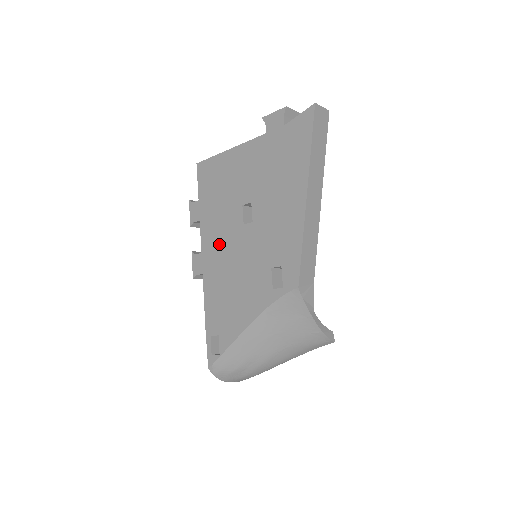
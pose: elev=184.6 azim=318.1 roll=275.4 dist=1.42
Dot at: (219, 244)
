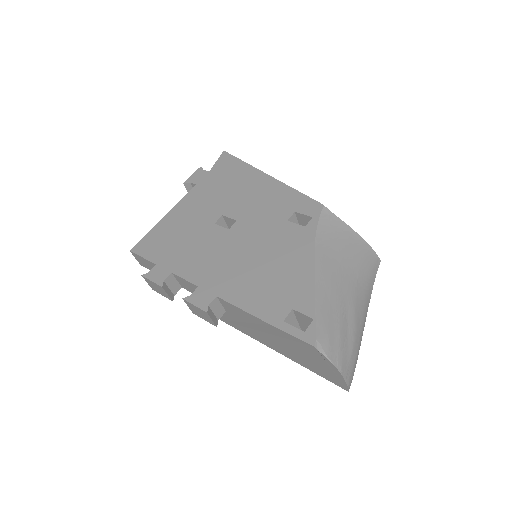
Dot at: (215, 261)
